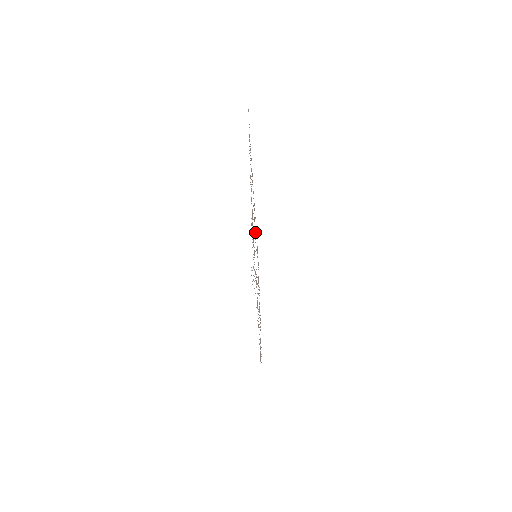
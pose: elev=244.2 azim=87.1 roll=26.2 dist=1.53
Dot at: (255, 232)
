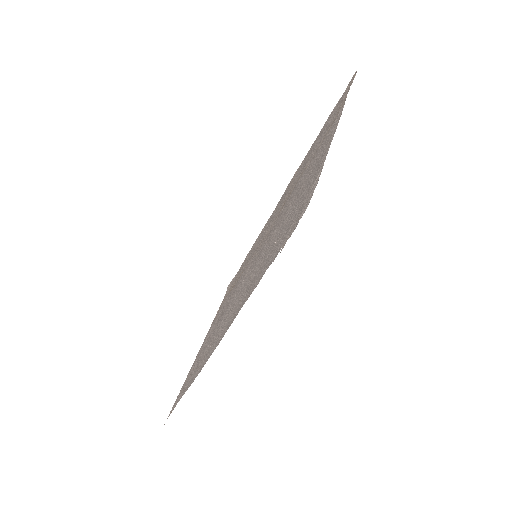
Dot at: (265, 232)
